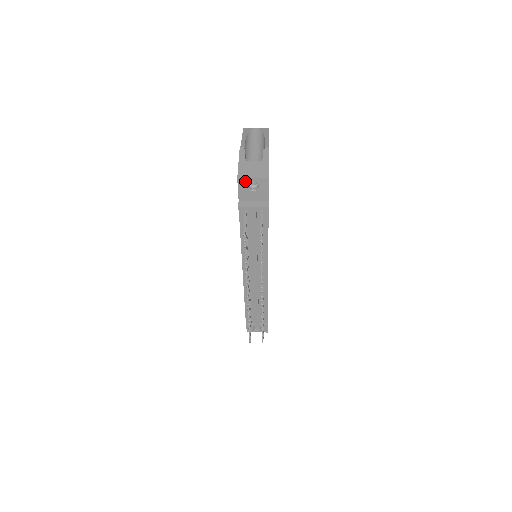
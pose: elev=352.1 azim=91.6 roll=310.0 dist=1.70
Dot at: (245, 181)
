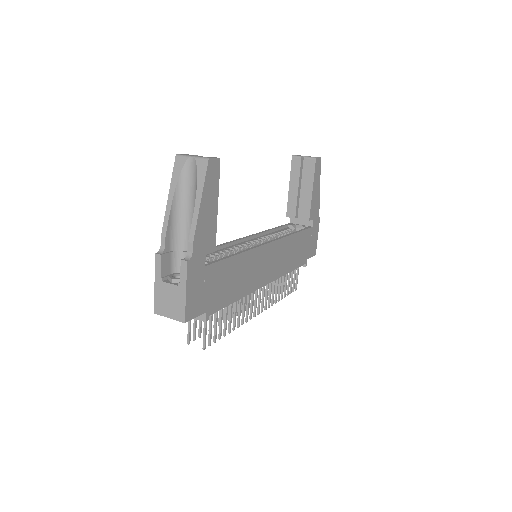
Dot at: (164, 314)
